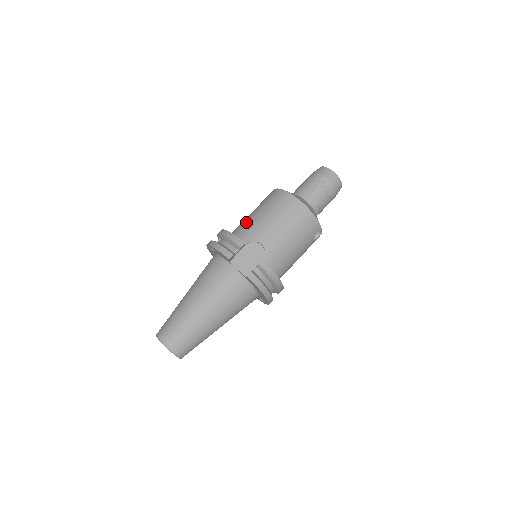
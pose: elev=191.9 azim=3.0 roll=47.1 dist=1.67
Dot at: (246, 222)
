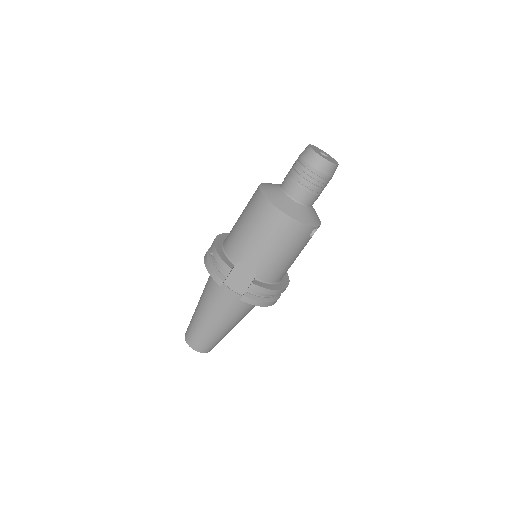
Dot at: (234, 234)
